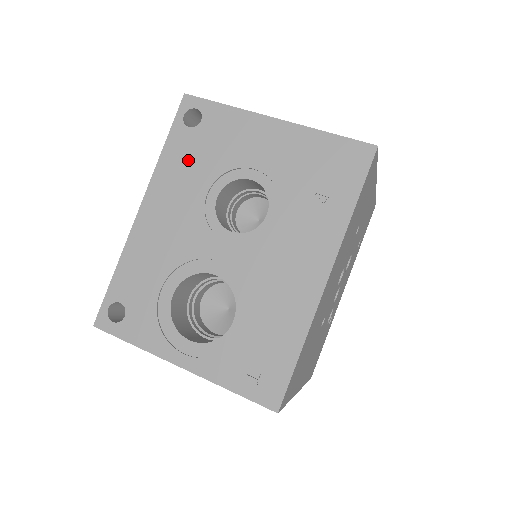
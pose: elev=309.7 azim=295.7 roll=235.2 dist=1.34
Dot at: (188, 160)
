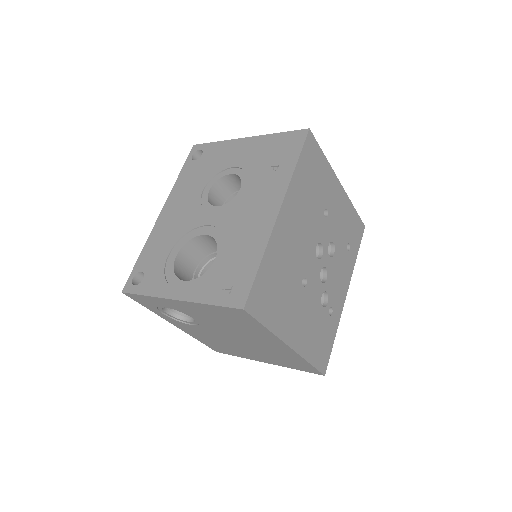
Dot at: (193, 177)
